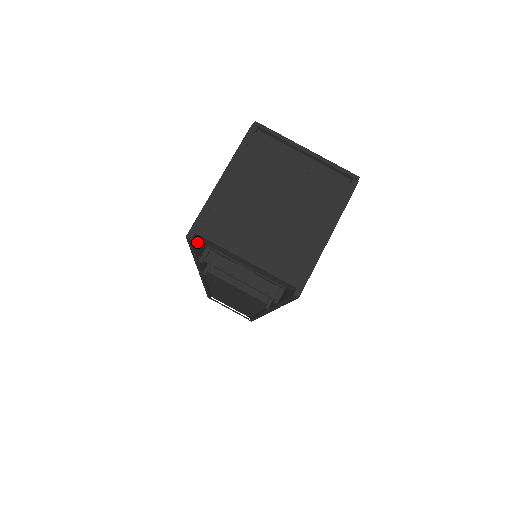
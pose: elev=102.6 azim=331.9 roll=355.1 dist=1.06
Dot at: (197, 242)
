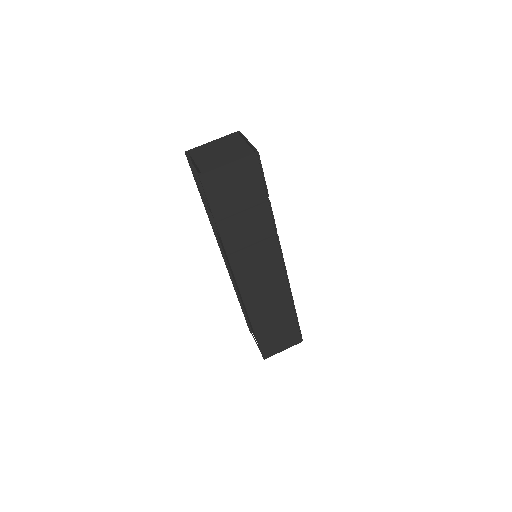
Dot at: (193, 166)
